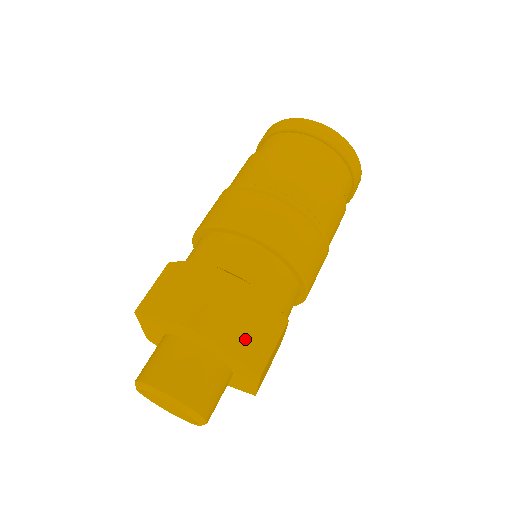
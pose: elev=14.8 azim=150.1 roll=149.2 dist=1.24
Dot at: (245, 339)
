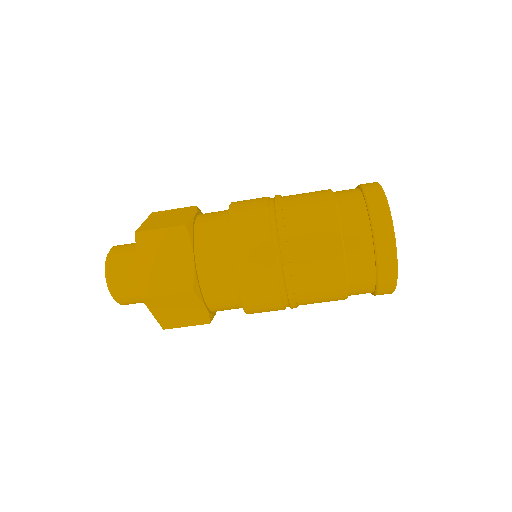
Dot at: (155, 269)
